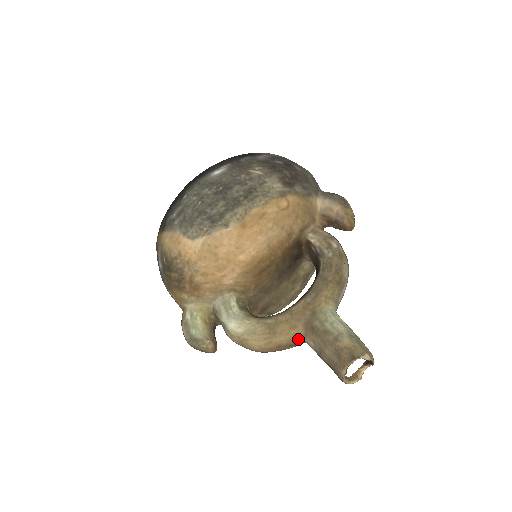
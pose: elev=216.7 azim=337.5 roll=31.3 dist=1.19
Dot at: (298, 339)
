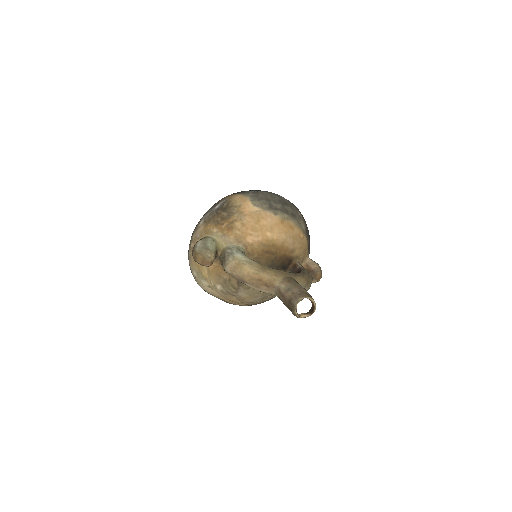
Dot at: (274, 283)
